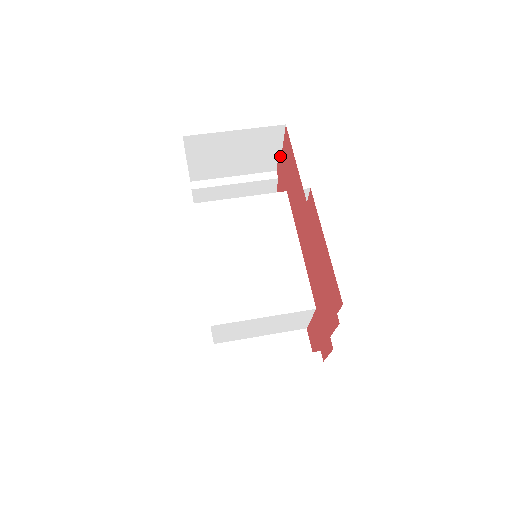
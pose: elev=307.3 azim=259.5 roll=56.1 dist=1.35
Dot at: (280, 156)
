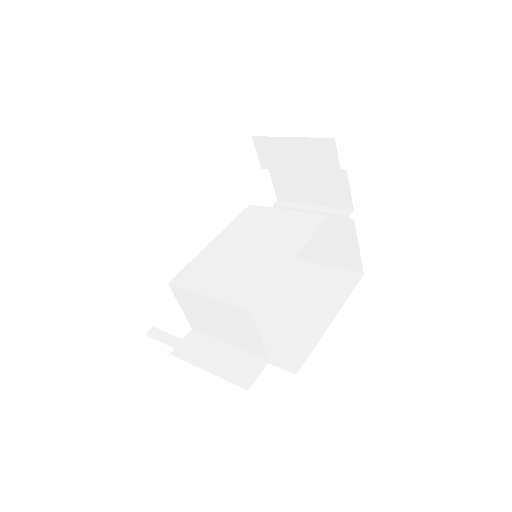
Dot at: occluded
